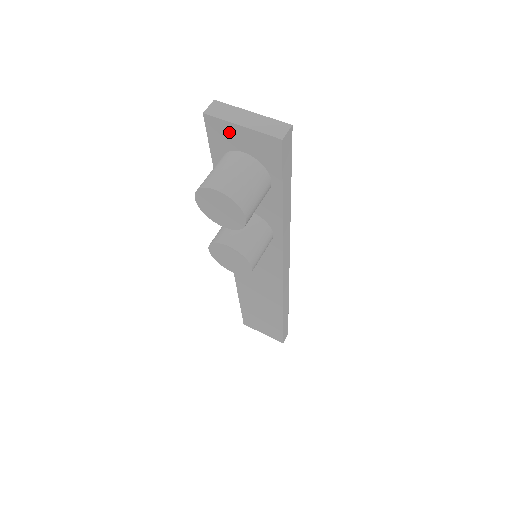
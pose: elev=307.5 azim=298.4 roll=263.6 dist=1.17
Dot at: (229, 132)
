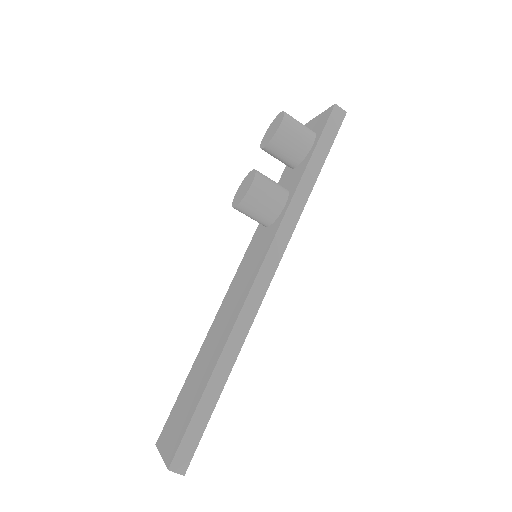
Dot at: (311, 125)
